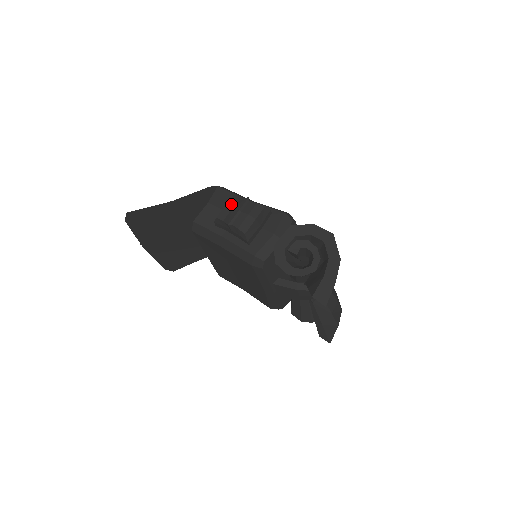
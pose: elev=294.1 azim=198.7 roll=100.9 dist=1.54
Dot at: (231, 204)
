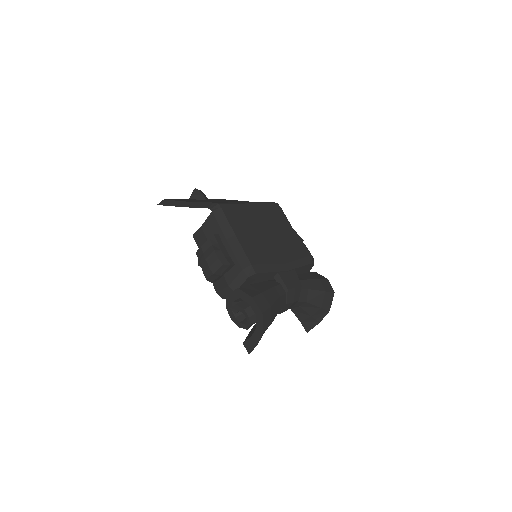
Dot at: (204, 248)
